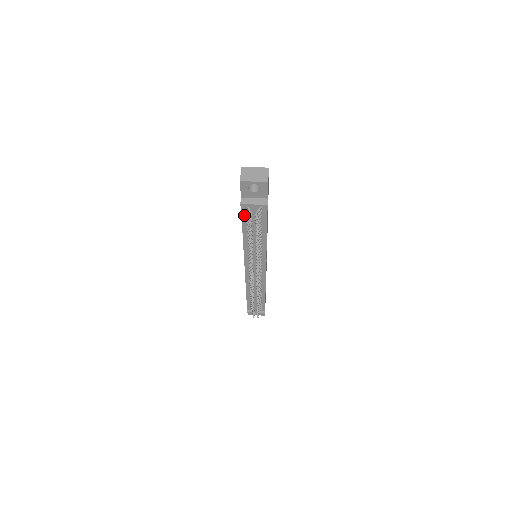
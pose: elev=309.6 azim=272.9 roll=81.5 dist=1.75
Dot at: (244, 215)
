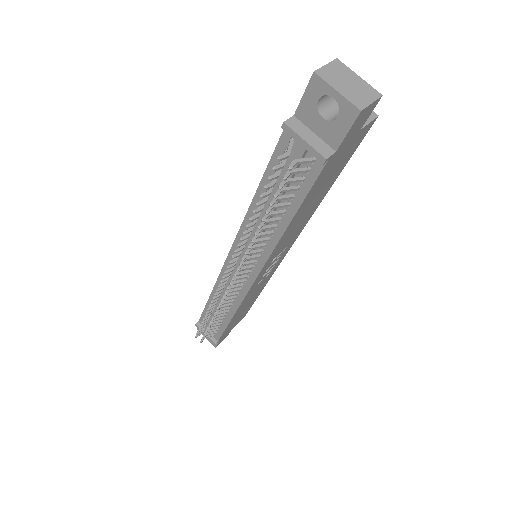
Dot at: (277, 156)
